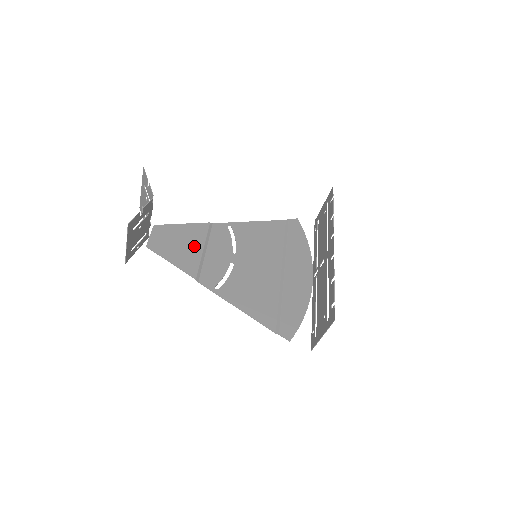
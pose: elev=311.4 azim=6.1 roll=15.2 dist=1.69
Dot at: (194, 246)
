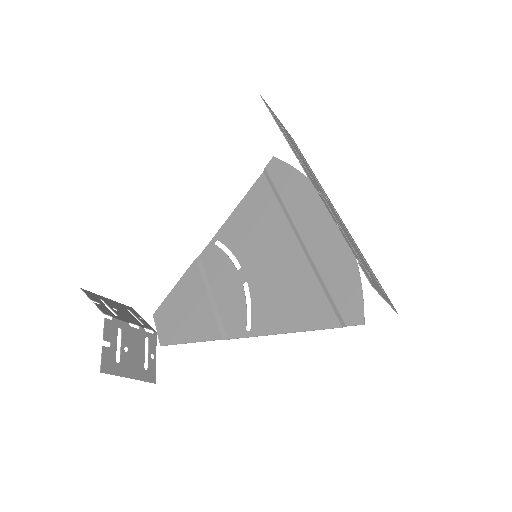
Dot at: (198, 301)
